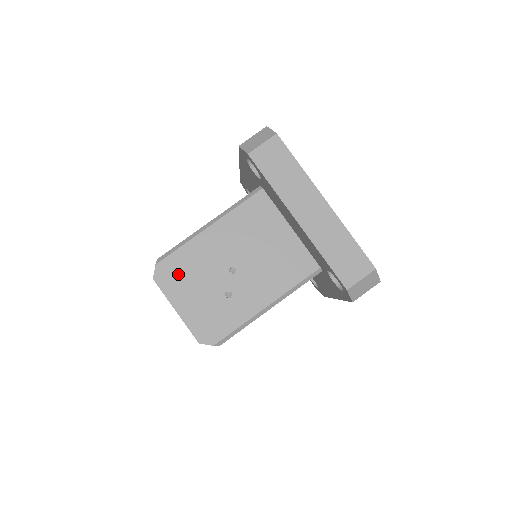
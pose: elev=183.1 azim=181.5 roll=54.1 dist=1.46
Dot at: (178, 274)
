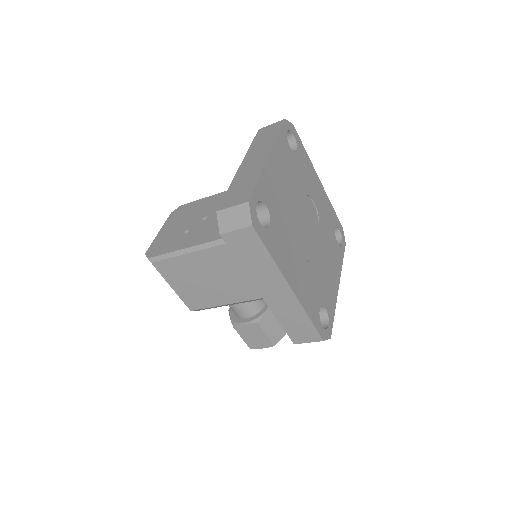
Dot at: (182, 213)
